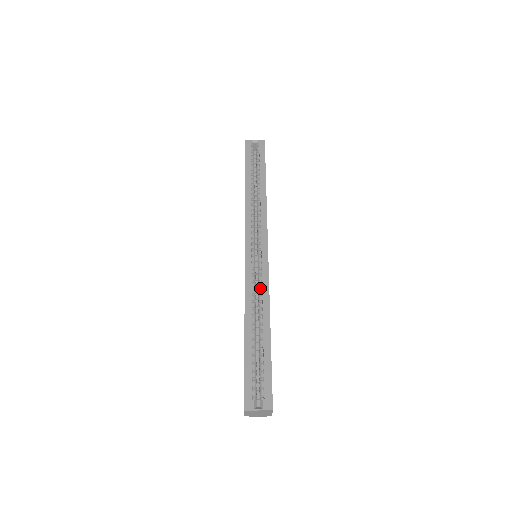
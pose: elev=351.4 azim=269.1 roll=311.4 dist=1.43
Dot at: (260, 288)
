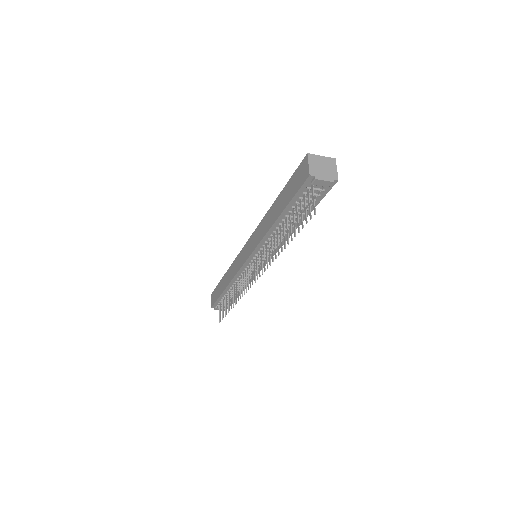
Dot at: occluded
